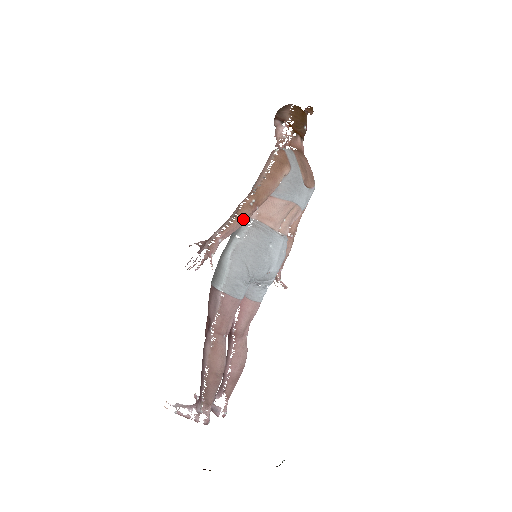
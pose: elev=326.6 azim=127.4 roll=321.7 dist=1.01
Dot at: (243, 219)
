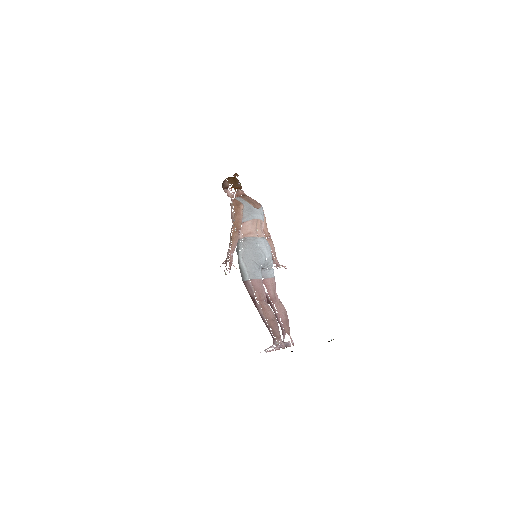
Dot at: (236, 239)
